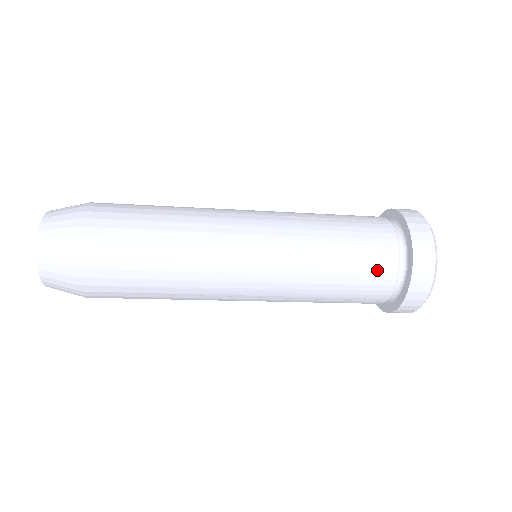
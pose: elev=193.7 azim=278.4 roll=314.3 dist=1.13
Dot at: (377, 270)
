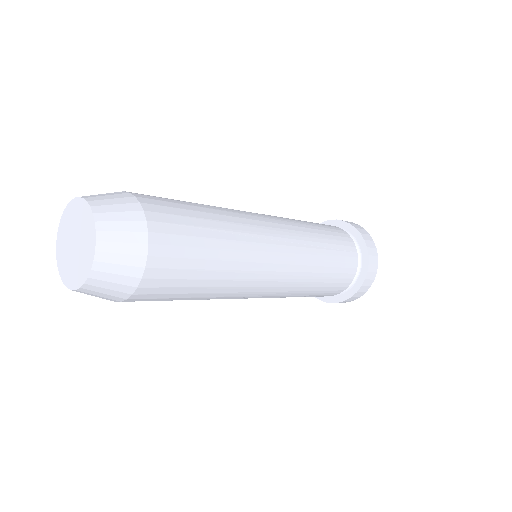
Dot at: (345, 276)
